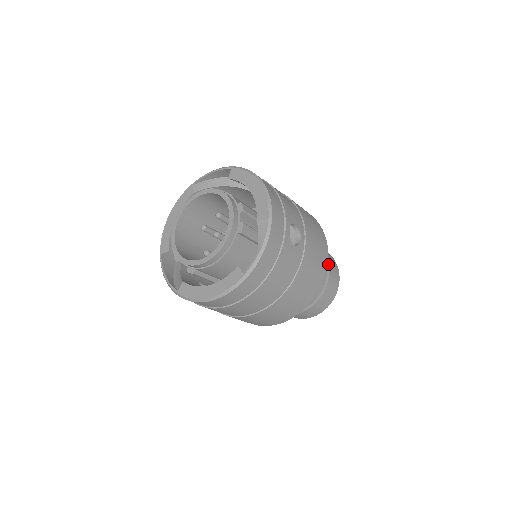
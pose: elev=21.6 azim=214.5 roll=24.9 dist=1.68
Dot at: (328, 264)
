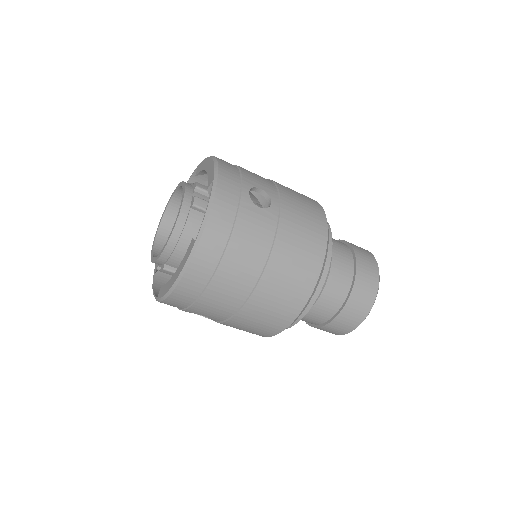
Dot at: (353, 252)
